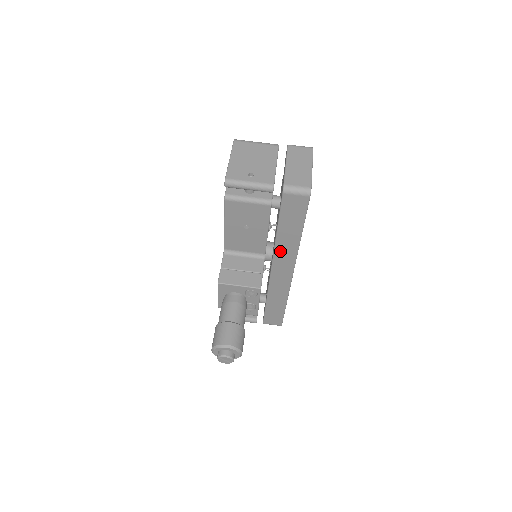
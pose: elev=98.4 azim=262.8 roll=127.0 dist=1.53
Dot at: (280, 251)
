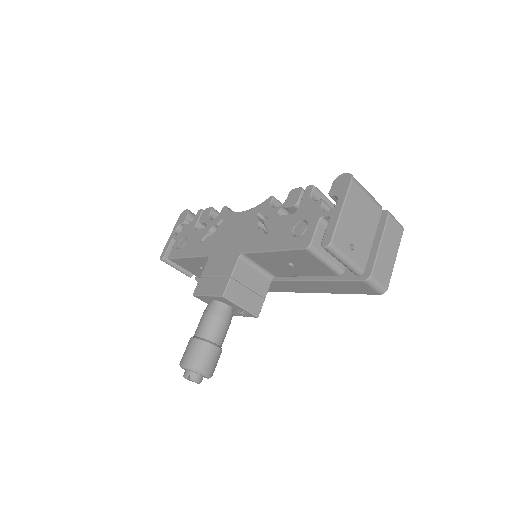
Dot at: (293, 284)
